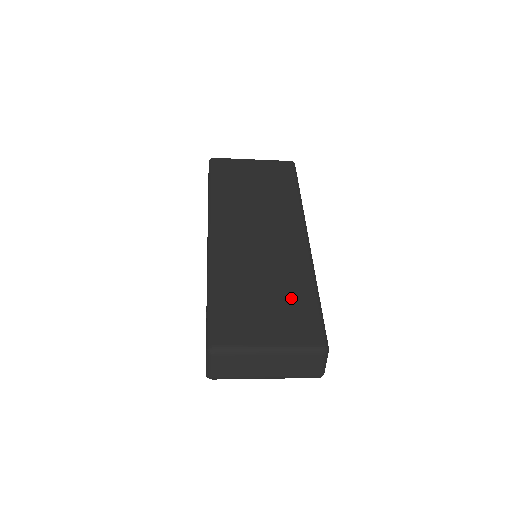
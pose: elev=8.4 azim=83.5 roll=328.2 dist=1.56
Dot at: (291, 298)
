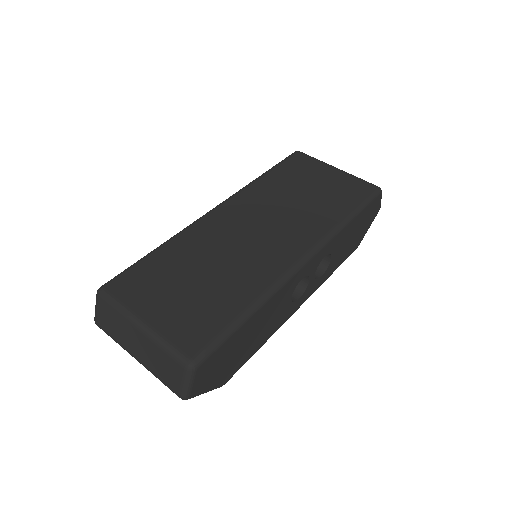
Dot at: (217, 298)
